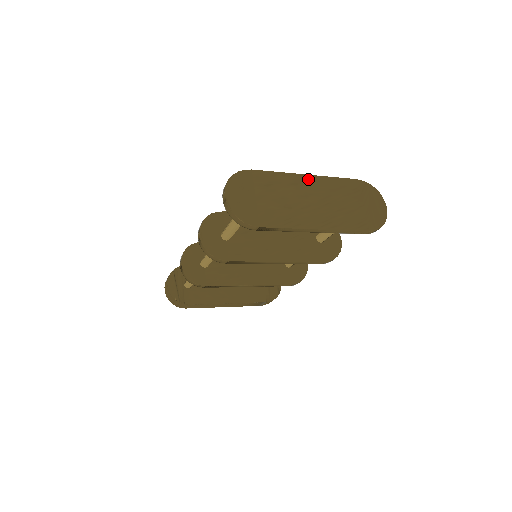
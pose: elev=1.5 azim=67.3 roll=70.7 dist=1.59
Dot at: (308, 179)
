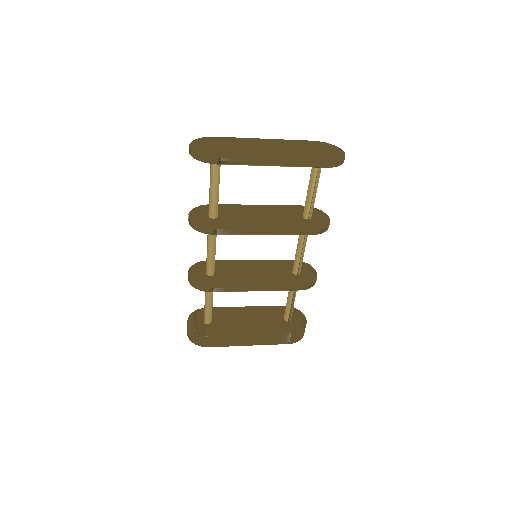
Dot at: (266, 140)
